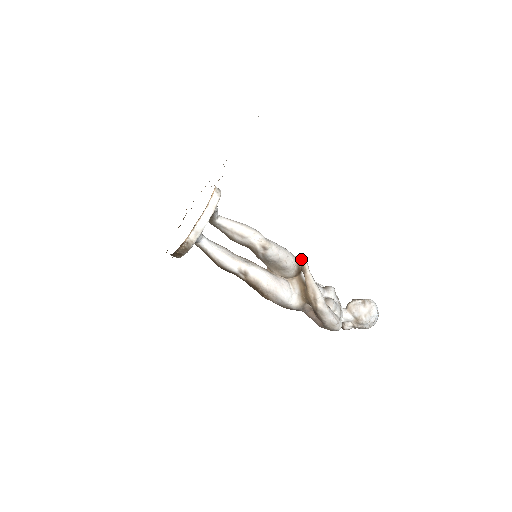
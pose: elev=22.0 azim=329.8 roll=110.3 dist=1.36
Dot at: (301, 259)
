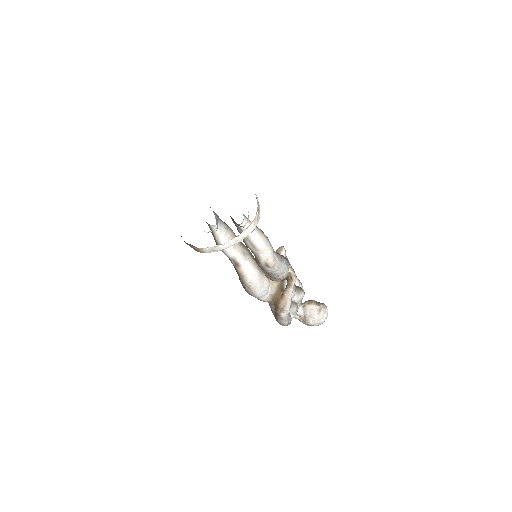
Dot at: (293, 276)
